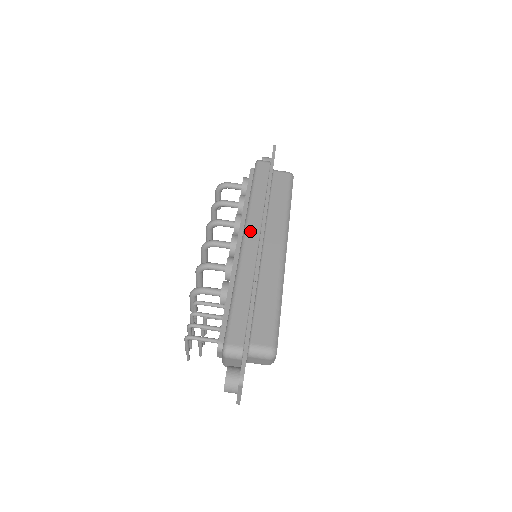
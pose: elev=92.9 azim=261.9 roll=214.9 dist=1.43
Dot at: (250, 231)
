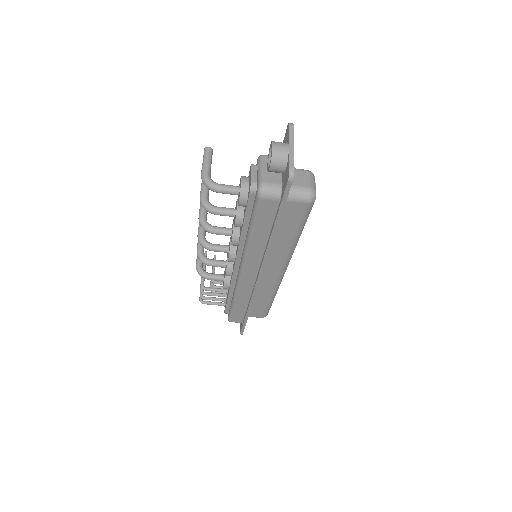
Dot at: (247, 270)
